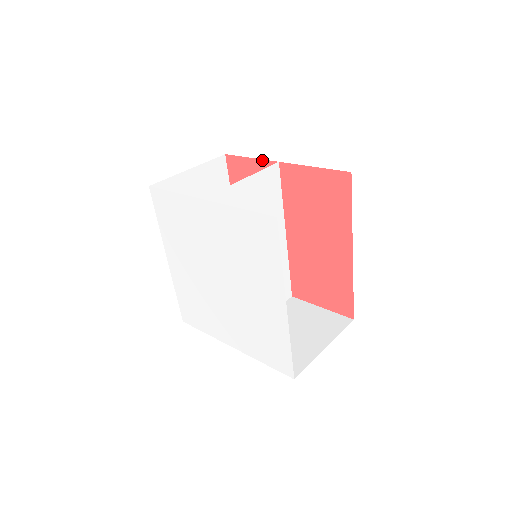
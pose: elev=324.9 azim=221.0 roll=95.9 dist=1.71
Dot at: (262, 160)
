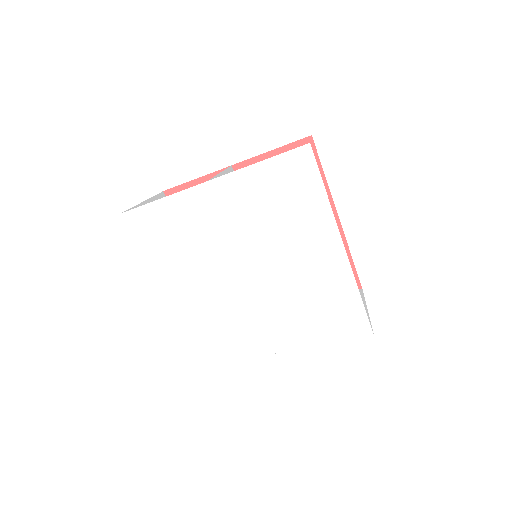
Dot at: (211, 174)
